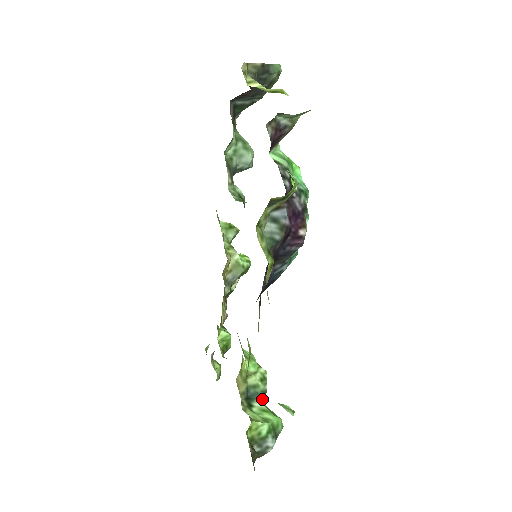
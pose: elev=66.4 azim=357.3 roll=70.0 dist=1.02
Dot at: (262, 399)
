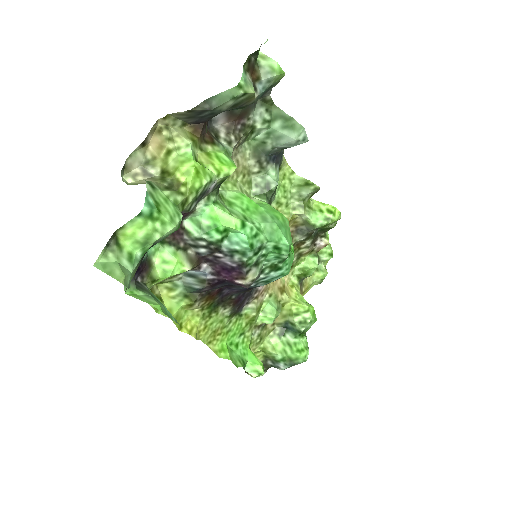
Dot at: (295, 335)
